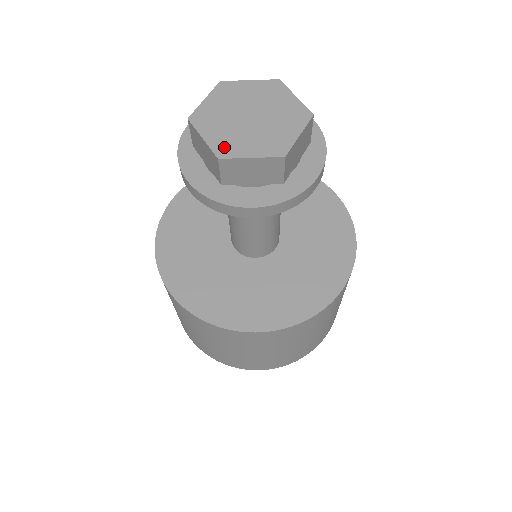
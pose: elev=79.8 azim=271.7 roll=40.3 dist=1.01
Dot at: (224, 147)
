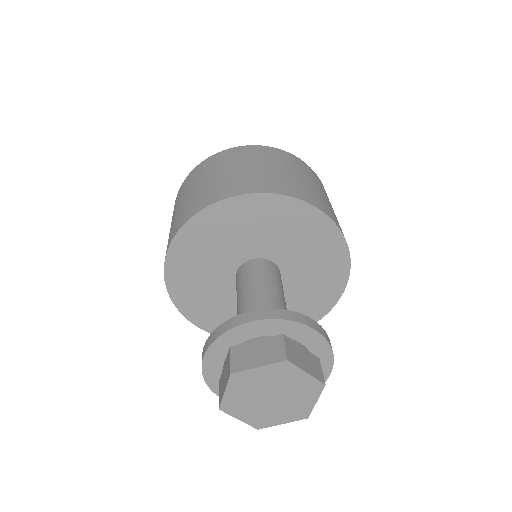
Dot at: (231, 405)
